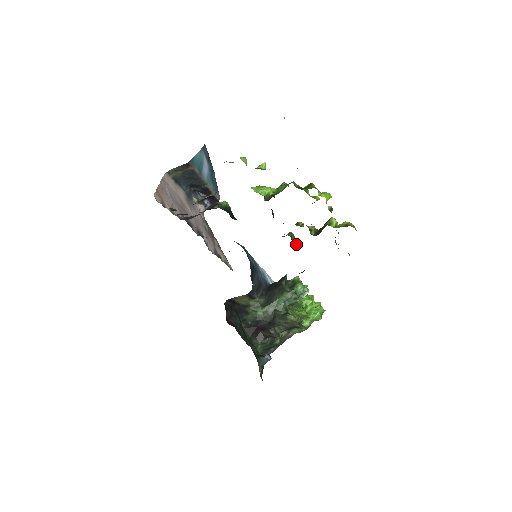
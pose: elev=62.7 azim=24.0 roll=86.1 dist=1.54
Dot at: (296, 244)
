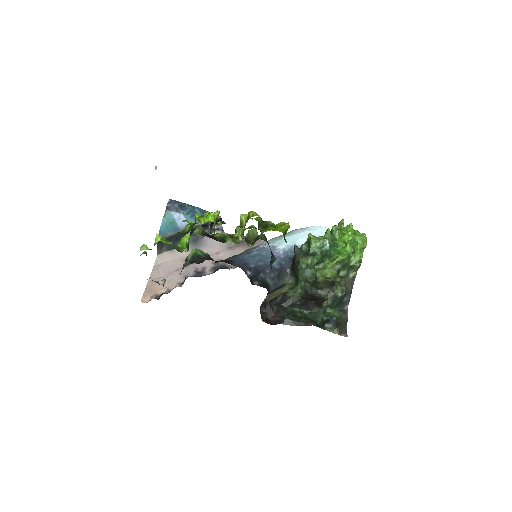
Dot at: (255, 240)
